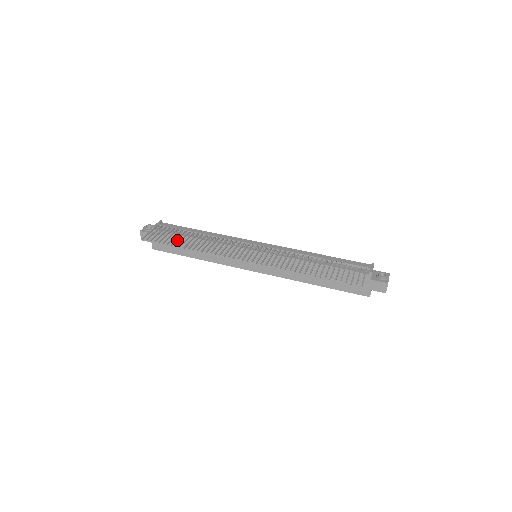
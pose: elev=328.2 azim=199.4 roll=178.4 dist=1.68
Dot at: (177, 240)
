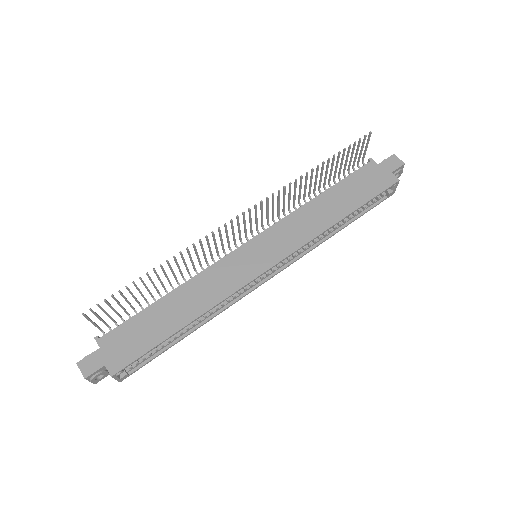
Dot at: (142, 323)
